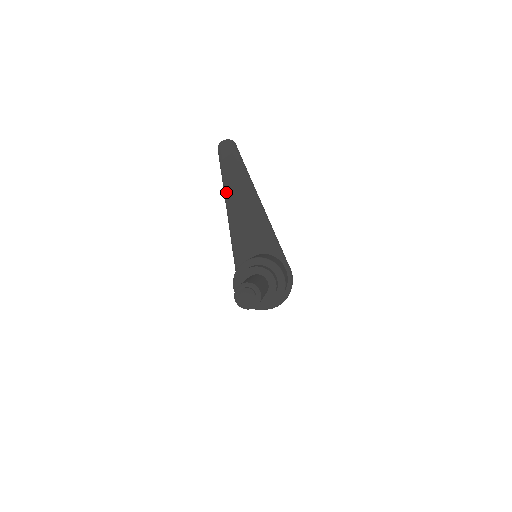
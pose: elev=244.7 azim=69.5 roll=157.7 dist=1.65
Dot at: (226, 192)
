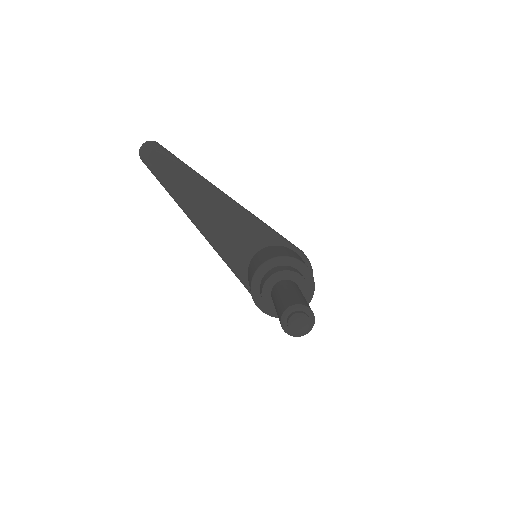
Dot at: (180, 203)
